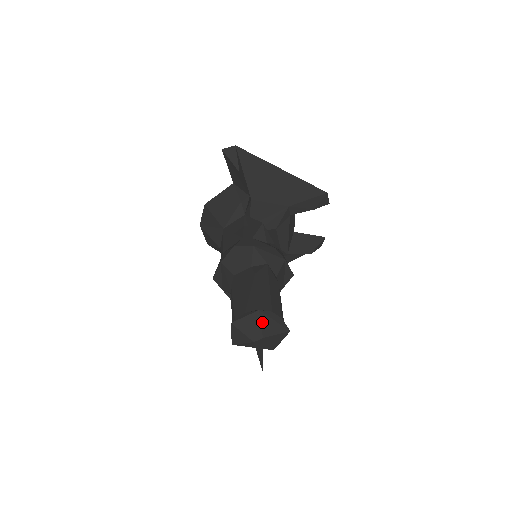
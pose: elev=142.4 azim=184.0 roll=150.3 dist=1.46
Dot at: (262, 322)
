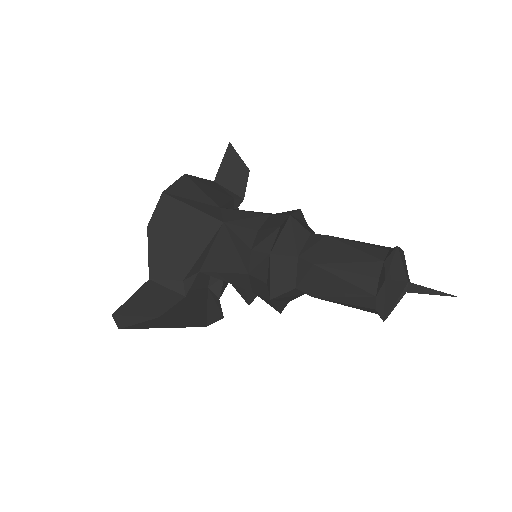
Dot at: occluded
